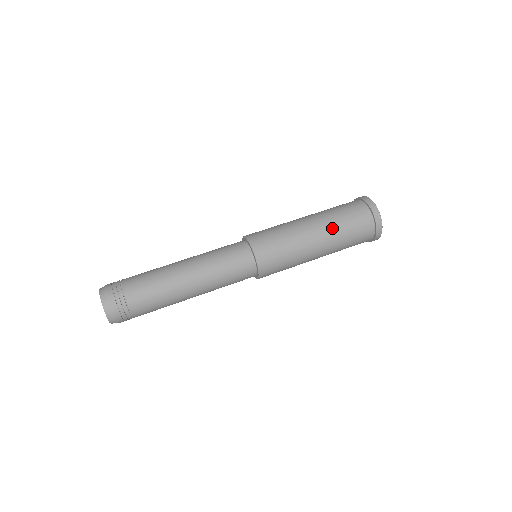
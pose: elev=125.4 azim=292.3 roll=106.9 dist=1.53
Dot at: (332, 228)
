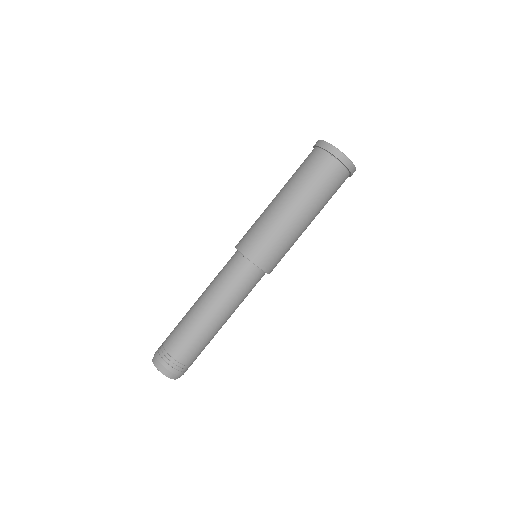
Dot at: (320, 210)
